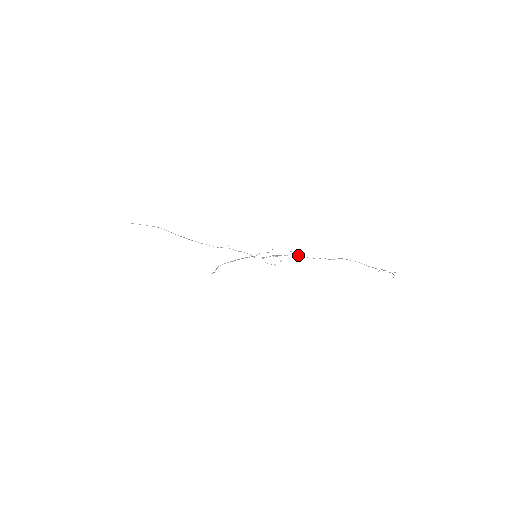
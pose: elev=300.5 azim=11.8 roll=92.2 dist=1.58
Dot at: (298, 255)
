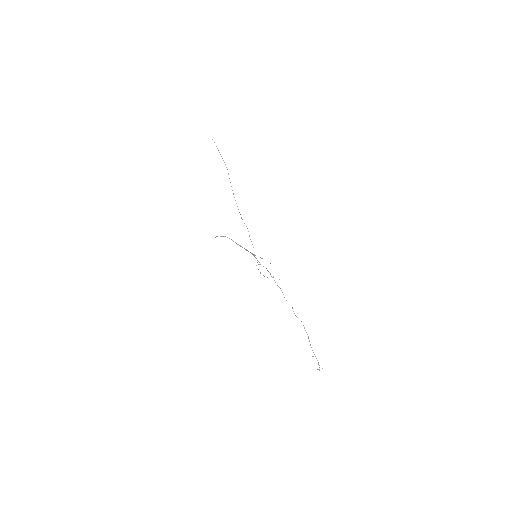
Dot at: occluded
